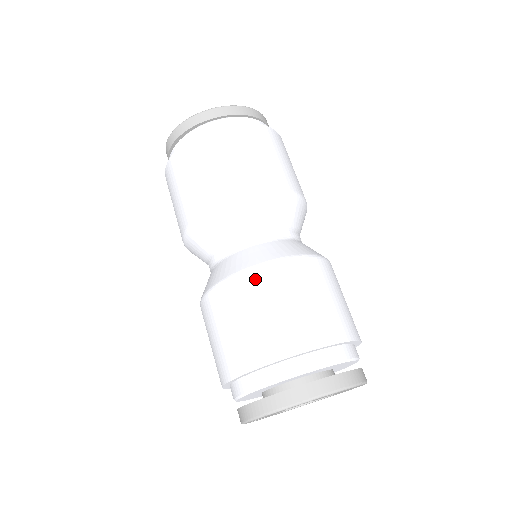
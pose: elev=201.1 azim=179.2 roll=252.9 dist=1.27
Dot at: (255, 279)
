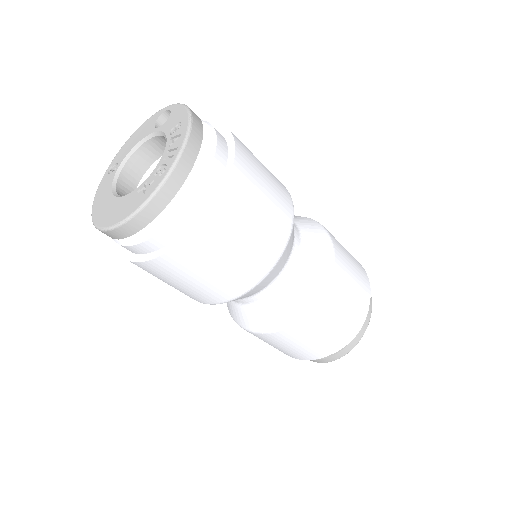
Dot at: (330, 294)
